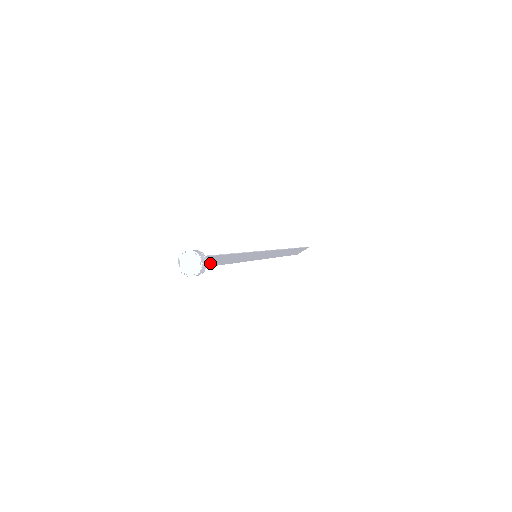
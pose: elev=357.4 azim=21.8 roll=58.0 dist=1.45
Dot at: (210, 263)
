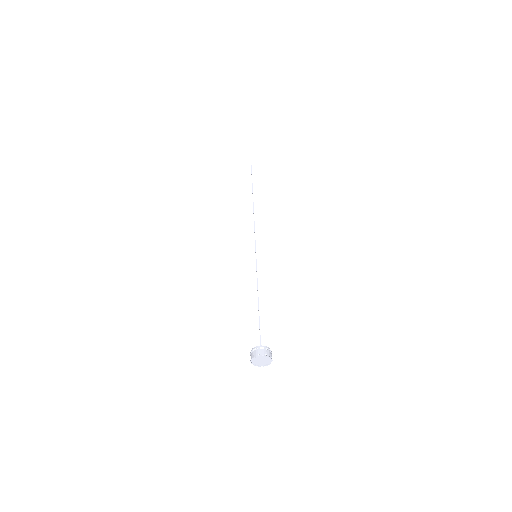
Dot at: occluded
